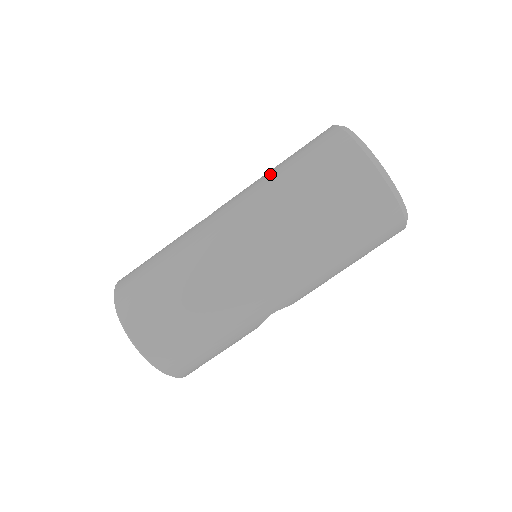
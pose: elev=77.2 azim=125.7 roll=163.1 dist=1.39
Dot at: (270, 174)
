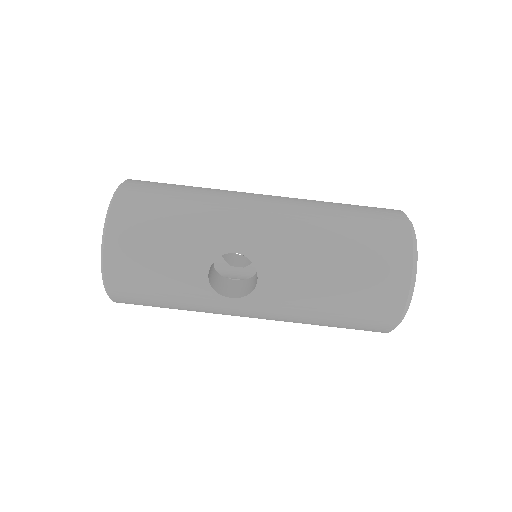
Dot at: occluded
